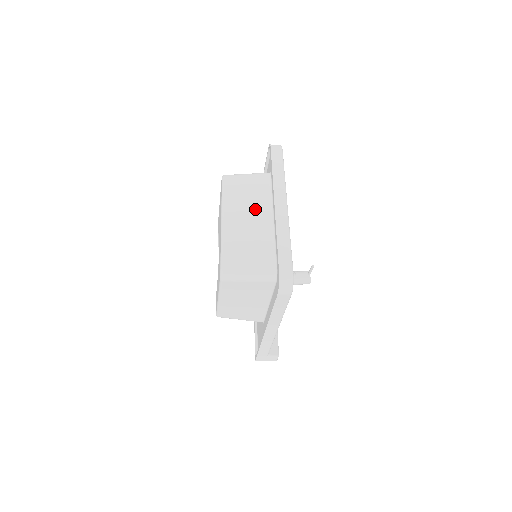
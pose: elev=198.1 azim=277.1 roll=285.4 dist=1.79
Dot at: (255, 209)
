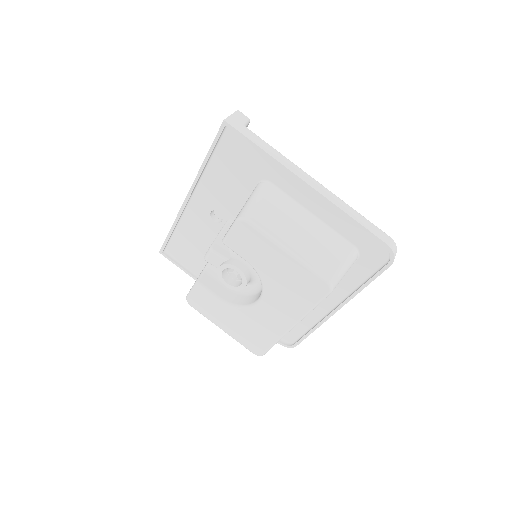
Dot at: occluded
